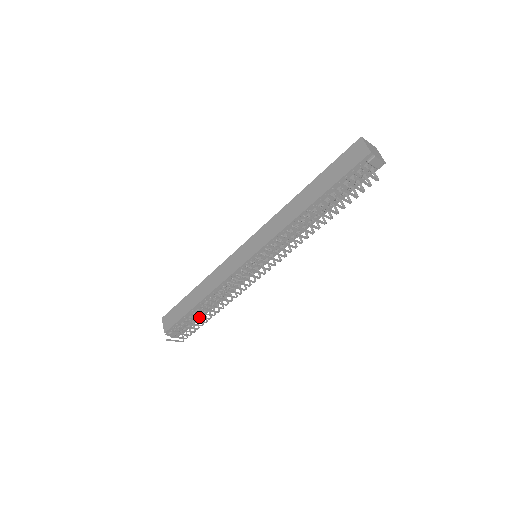
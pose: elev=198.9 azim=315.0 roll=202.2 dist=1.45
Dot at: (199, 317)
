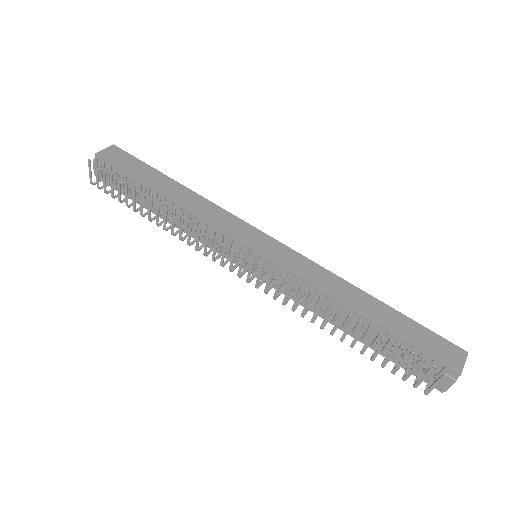
Dot at: (142, 199)
